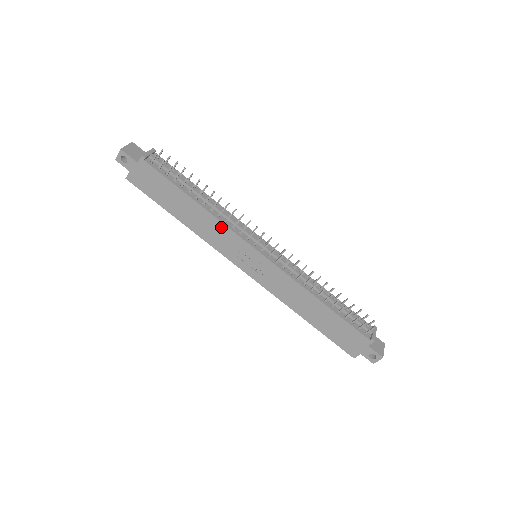
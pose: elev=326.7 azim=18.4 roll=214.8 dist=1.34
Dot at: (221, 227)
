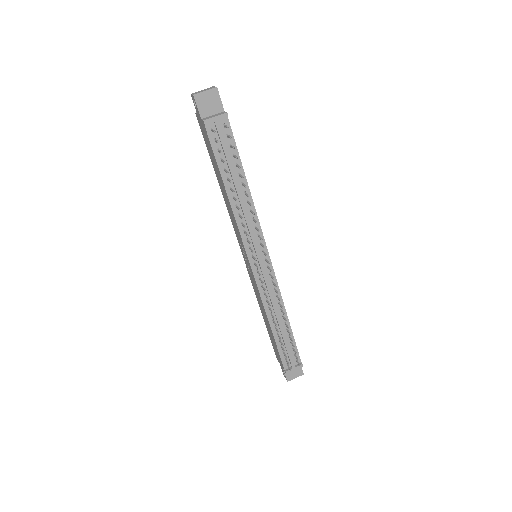
Dot at: (236, 223)
